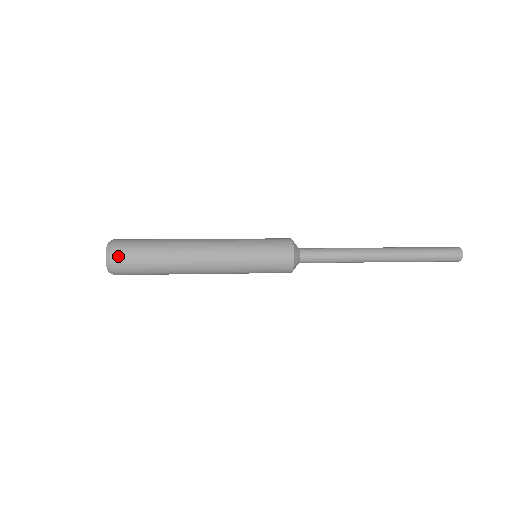
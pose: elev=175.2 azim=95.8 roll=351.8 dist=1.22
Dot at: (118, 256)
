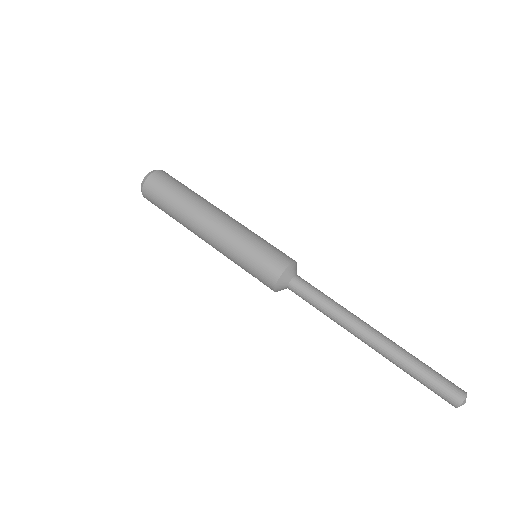
Dot at: (149, 185)
